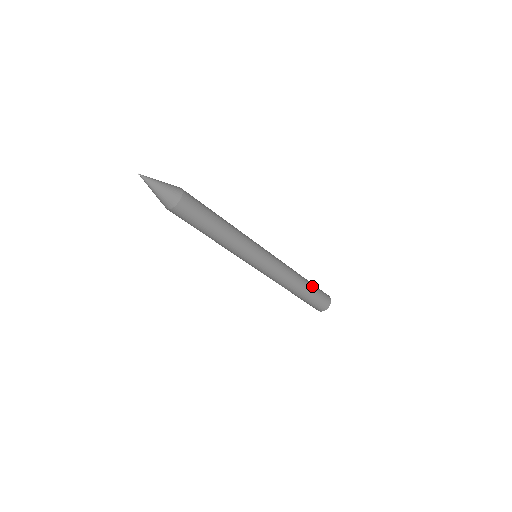
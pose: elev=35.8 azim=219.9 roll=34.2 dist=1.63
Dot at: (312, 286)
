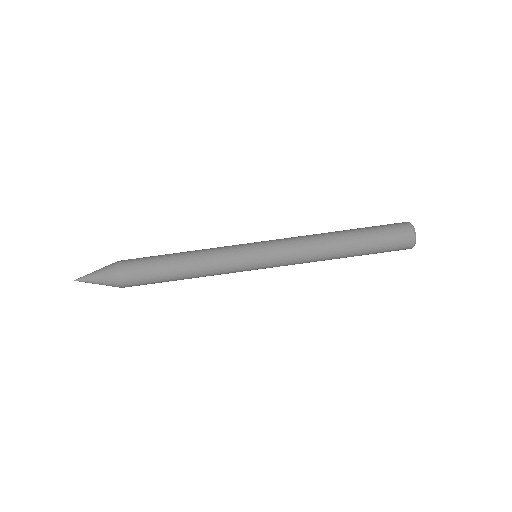
Dot at: (361, 230)
